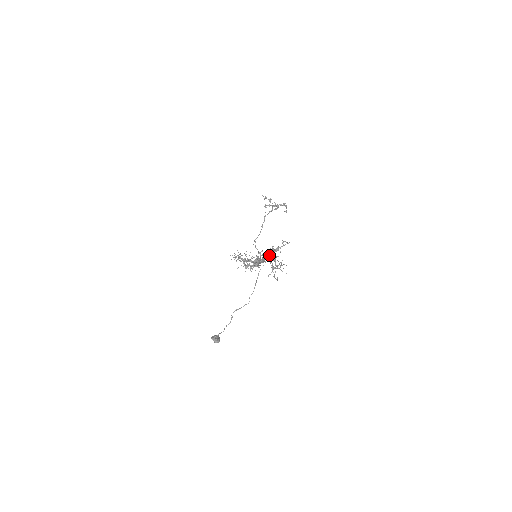
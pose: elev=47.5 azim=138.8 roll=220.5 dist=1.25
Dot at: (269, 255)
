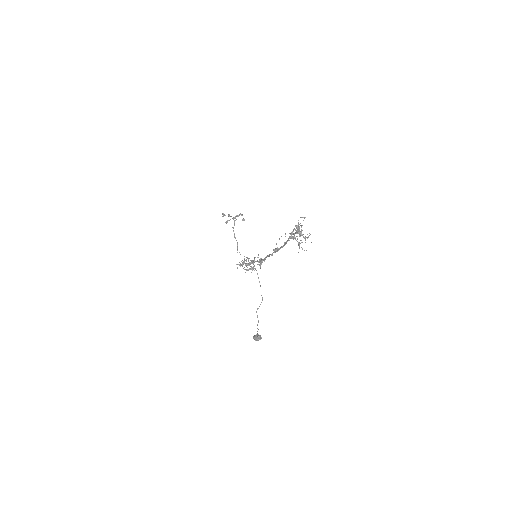
Dot at: (295, 233)
